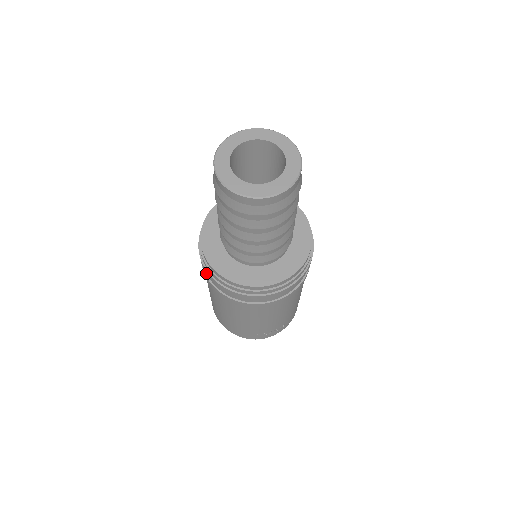
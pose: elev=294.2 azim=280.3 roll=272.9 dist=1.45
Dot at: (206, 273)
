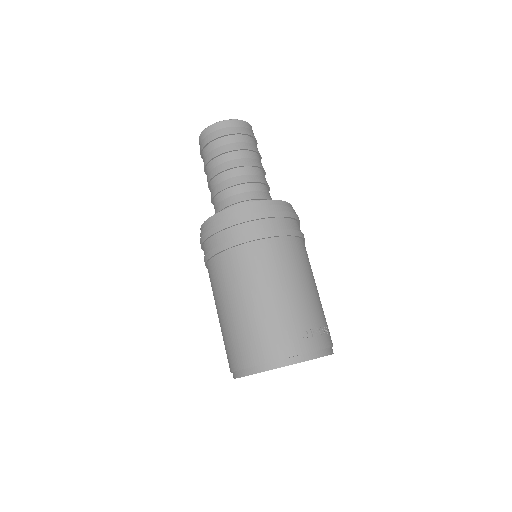
Dot at: (217, 247)
